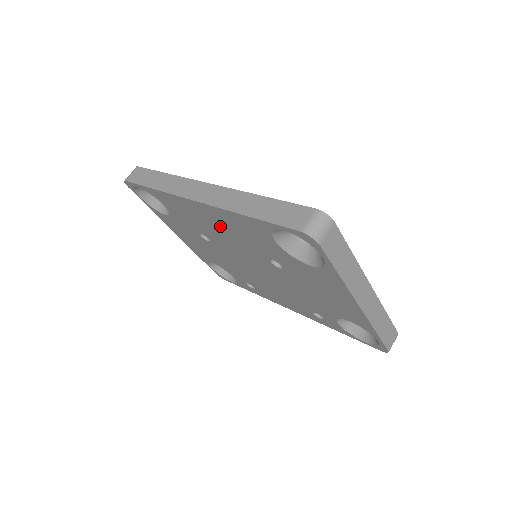
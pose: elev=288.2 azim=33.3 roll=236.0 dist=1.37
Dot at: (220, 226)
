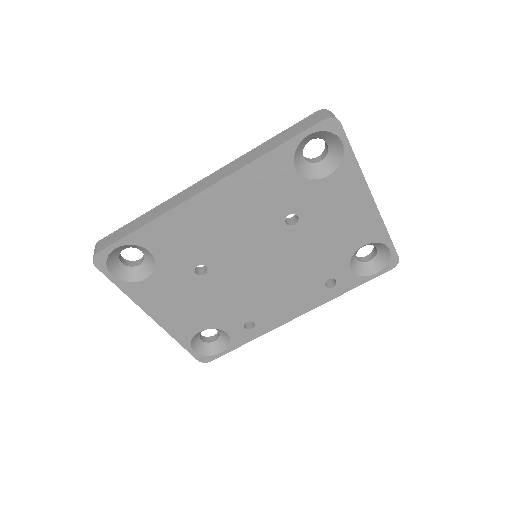
Dot at: (230, 213)
